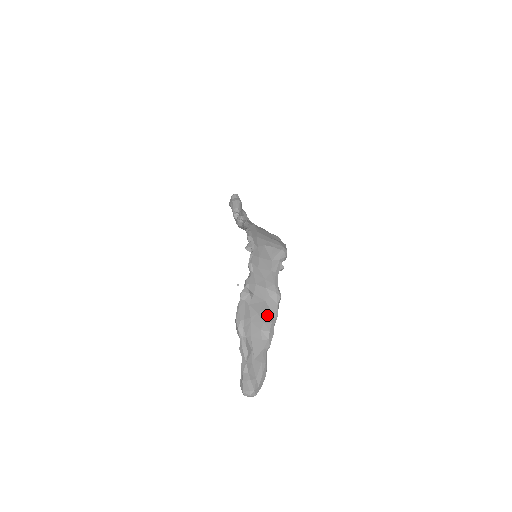
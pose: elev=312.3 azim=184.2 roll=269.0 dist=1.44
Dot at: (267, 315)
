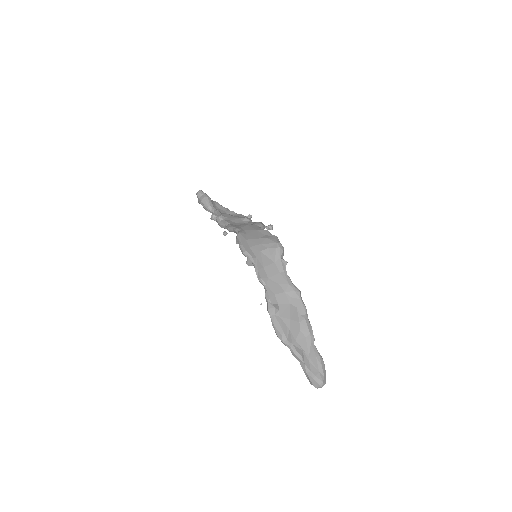
Dot at: (298, 314)
